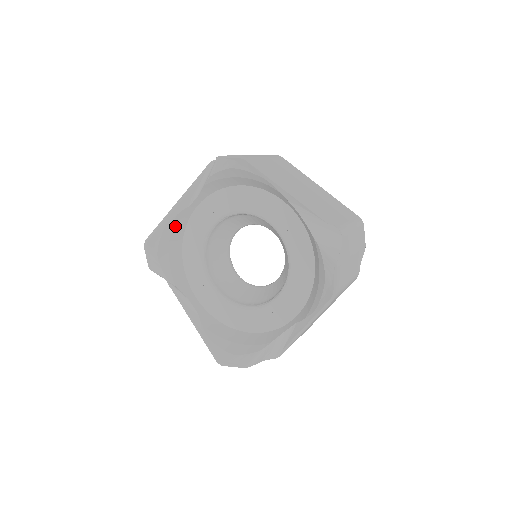
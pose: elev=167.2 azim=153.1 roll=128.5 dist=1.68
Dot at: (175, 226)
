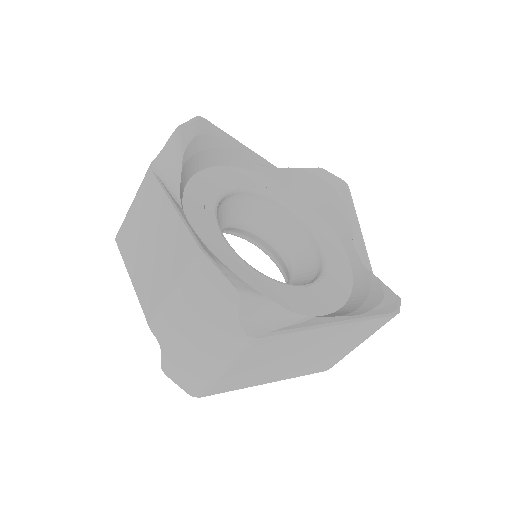
Dot at: (227, 151)
